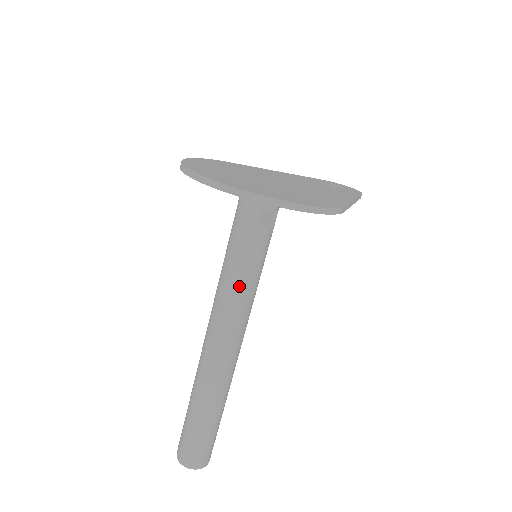
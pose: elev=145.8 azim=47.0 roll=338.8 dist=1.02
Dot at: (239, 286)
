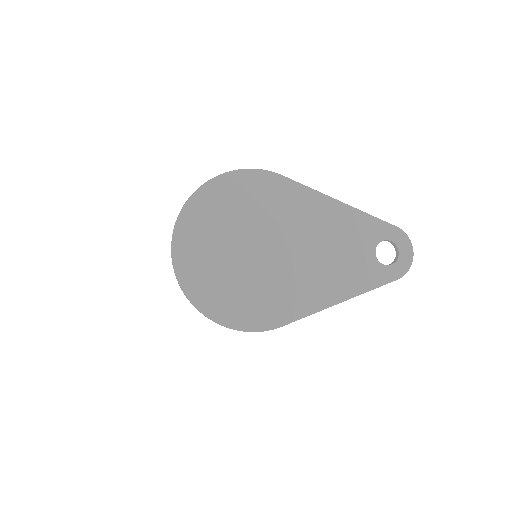
Dot at: occluded
